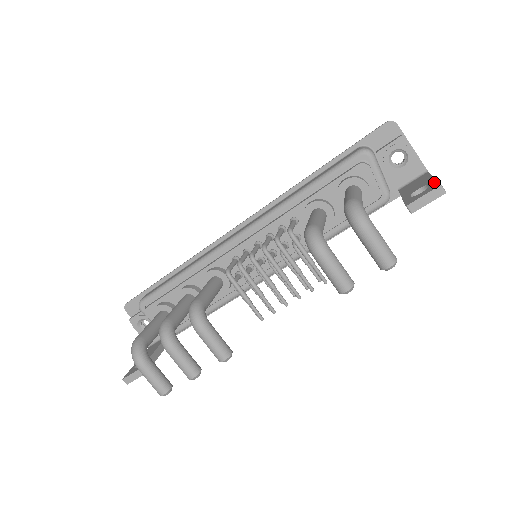
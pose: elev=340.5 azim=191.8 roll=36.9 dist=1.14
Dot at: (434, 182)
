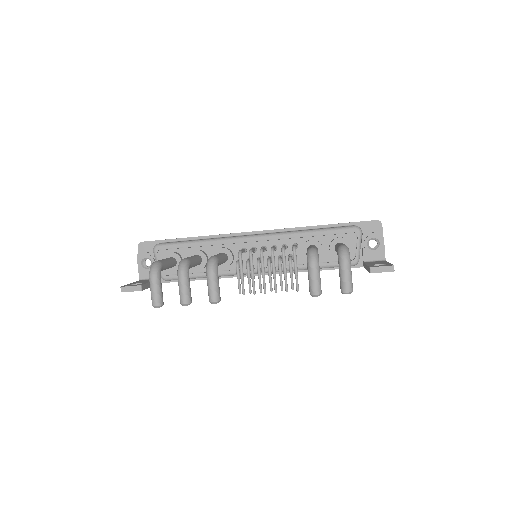
Dot at: (390, 264)
